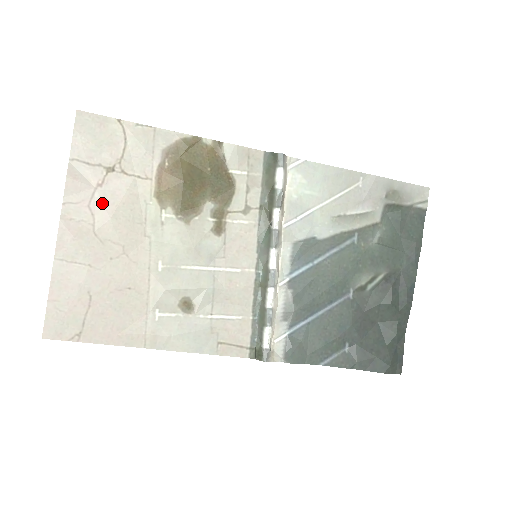
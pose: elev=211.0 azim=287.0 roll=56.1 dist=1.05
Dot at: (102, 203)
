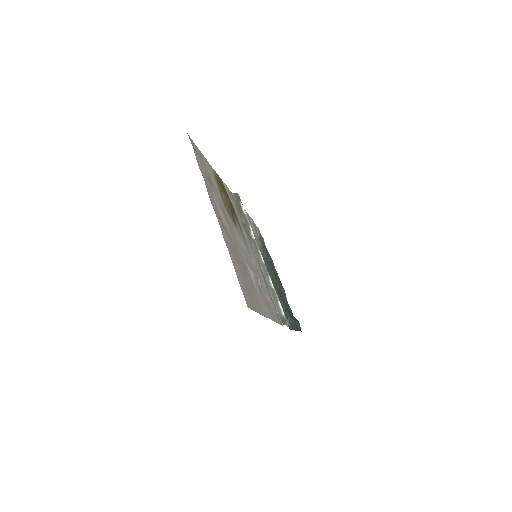
Dot at: (218, 204)
